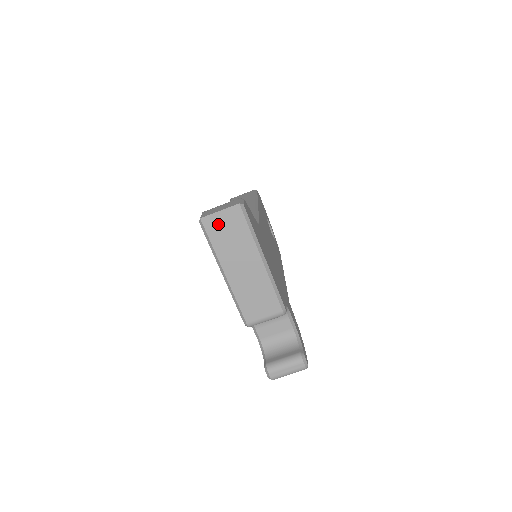
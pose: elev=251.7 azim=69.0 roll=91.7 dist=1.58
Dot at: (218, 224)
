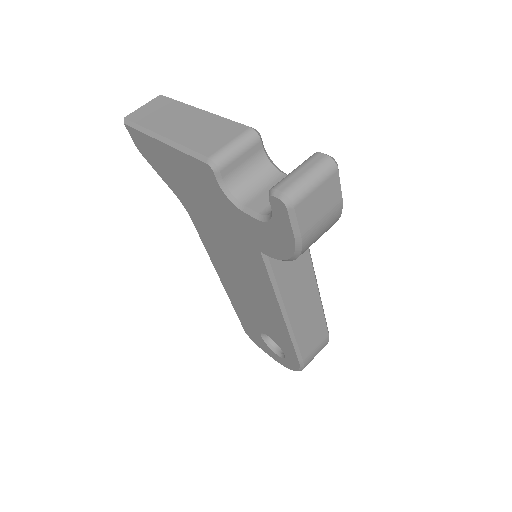
Dot at: (143, 113)
